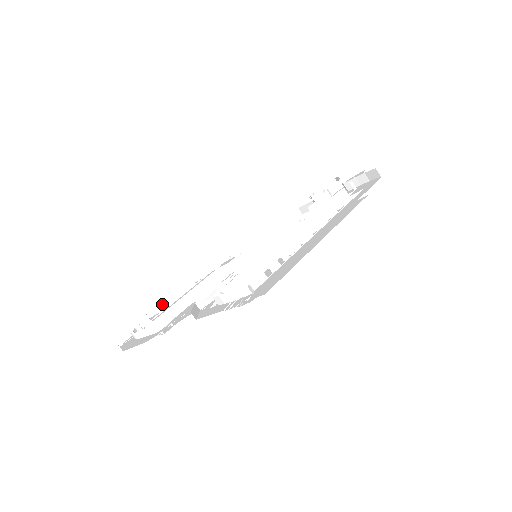
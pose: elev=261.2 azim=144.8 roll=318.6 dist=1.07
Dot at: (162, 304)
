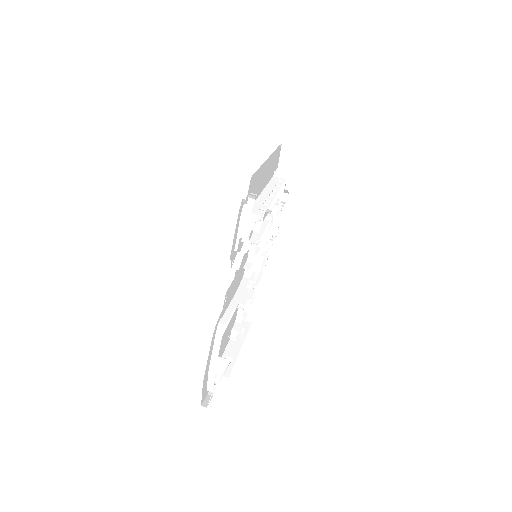
Dot at: occluded
